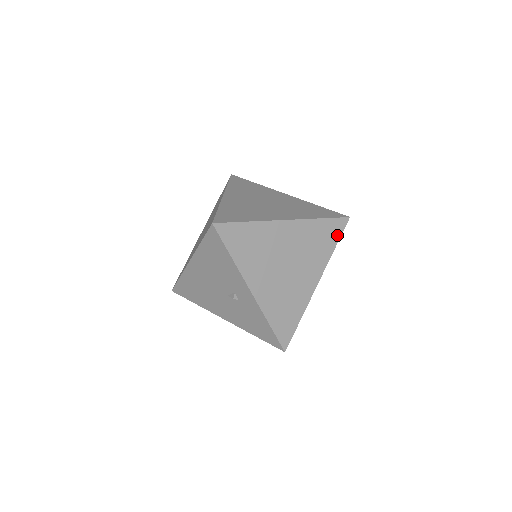
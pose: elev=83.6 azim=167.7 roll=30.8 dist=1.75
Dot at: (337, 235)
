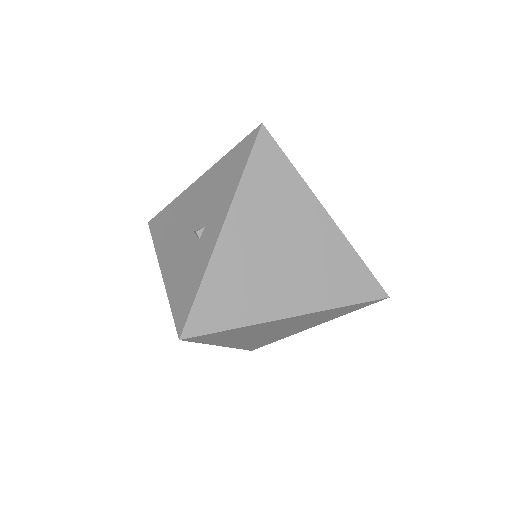
Dot at: (360, 296)
